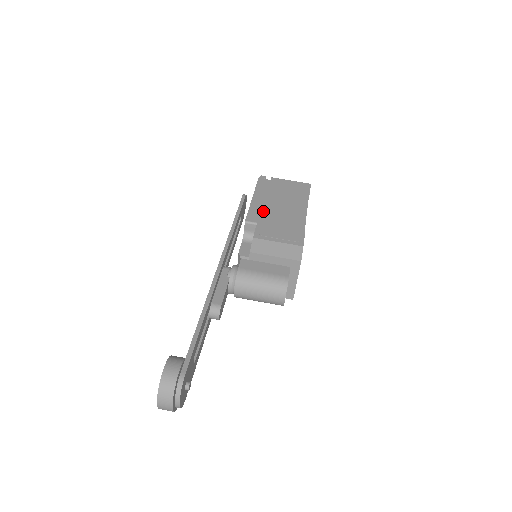
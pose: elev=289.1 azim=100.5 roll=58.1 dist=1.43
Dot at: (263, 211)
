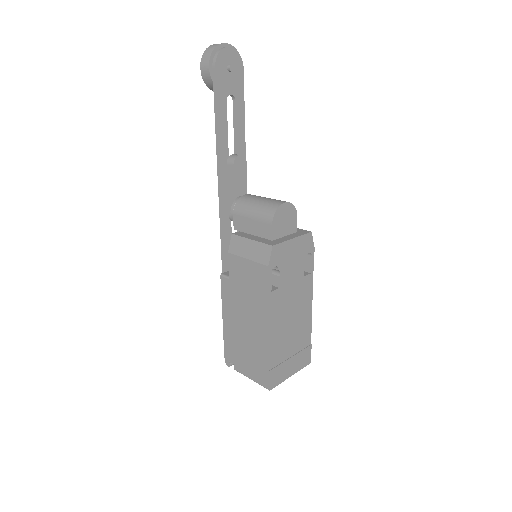
Dot at: occluded
